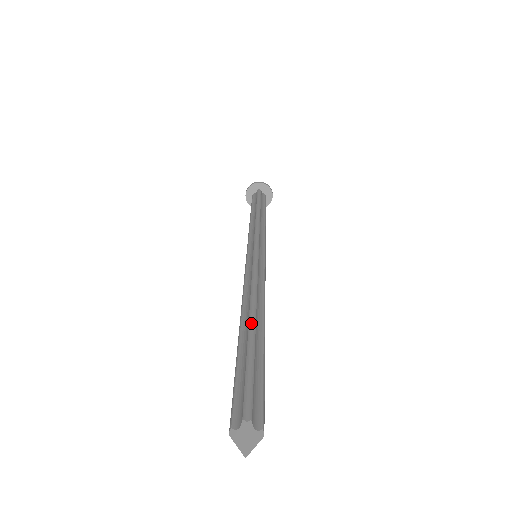
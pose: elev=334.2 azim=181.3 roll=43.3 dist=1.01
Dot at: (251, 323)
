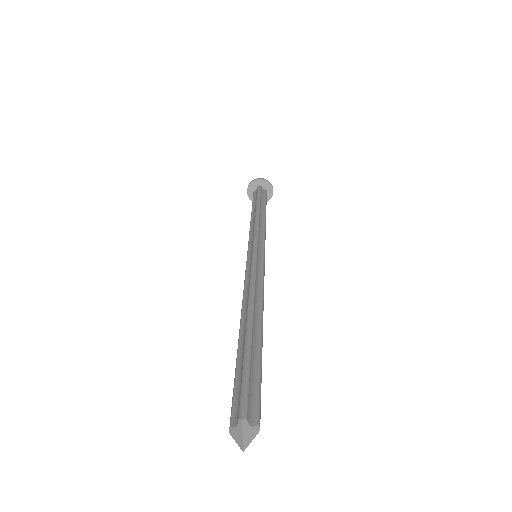
Dot at: (248, 326)
